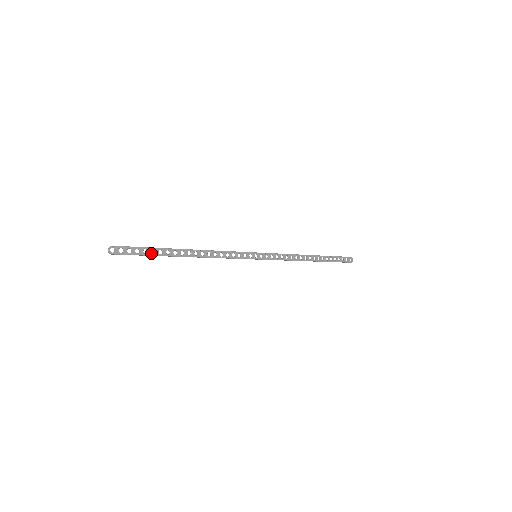
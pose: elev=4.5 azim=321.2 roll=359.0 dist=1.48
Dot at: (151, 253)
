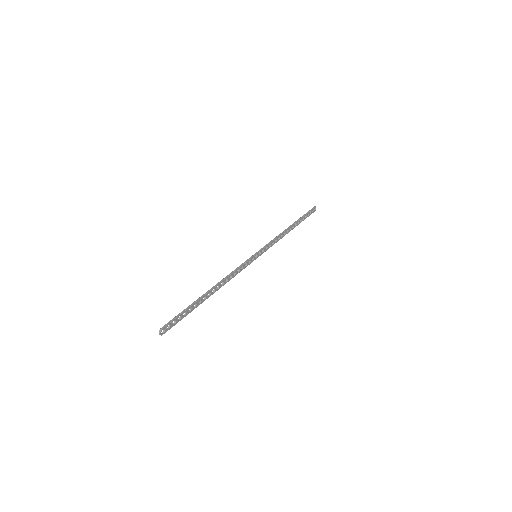
Dot at: (188, 312)
